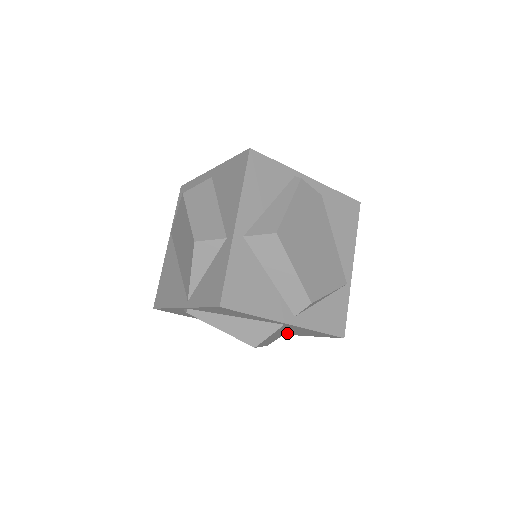
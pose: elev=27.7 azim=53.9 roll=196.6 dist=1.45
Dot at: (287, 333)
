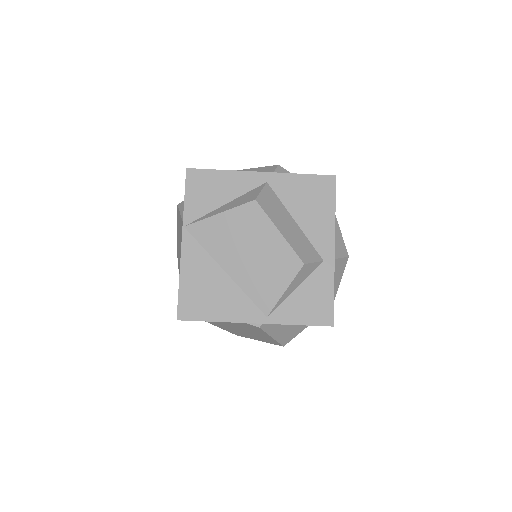
Dot at: occluded
